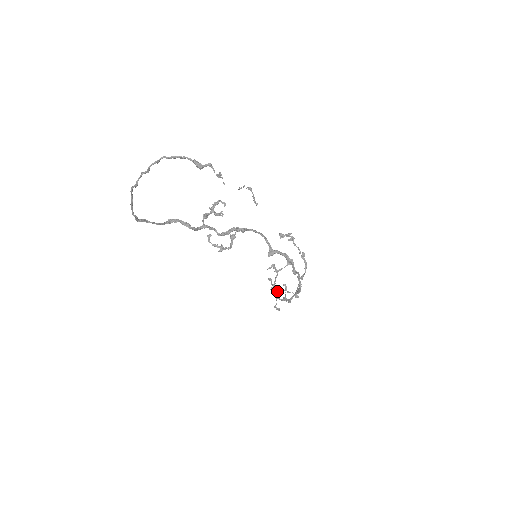
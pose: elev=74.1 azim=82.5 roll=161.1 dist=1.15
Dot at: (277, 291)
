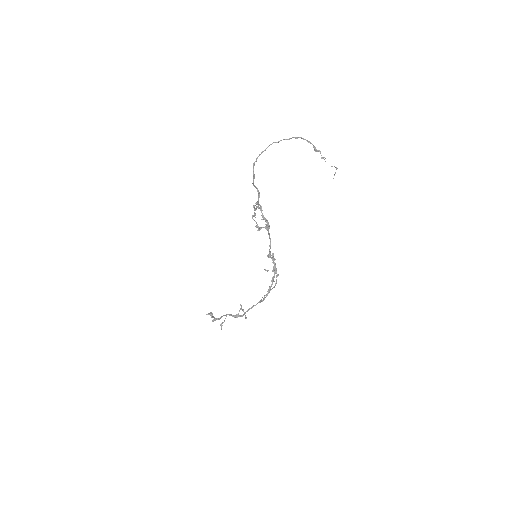
Dot at: occluded
